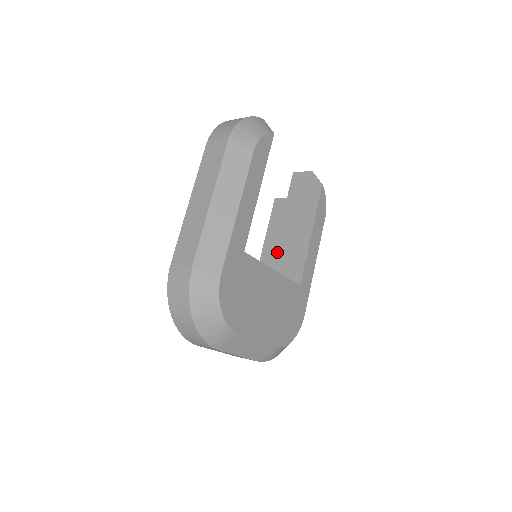
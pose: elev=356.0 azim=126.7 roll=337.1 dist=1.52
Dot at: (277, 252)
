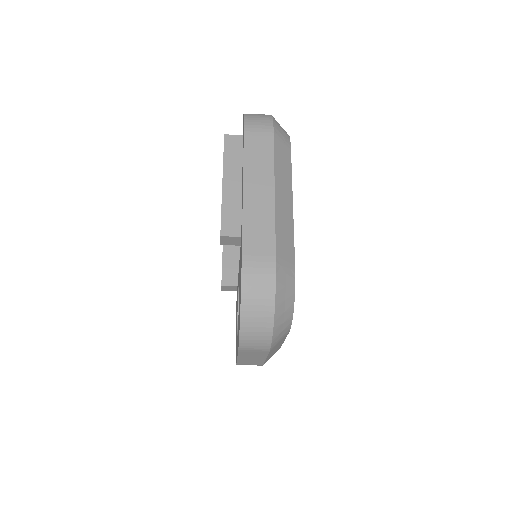
Dot at: occluded
